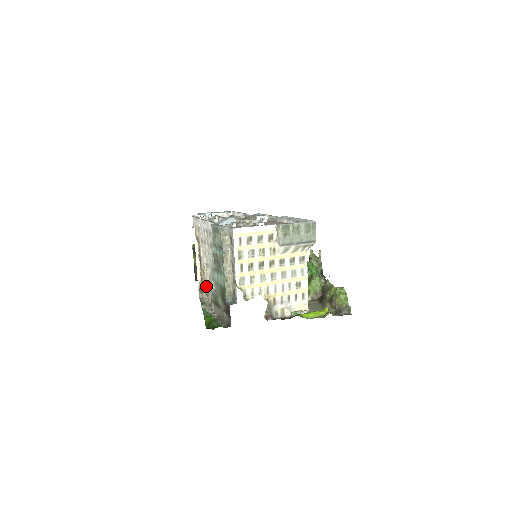
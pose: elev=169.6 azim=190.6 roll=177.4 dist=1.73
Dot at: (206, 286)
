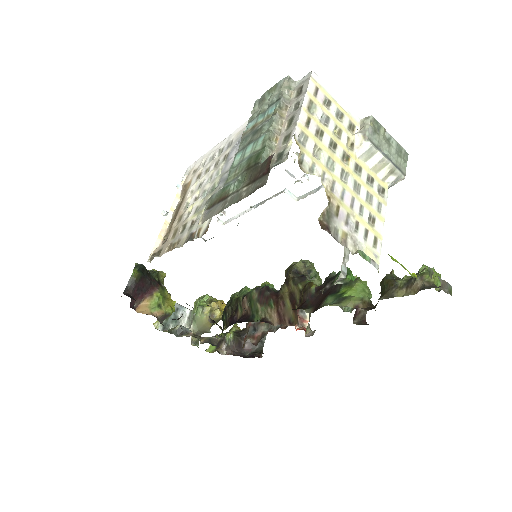
Dot at: (179, 230)
